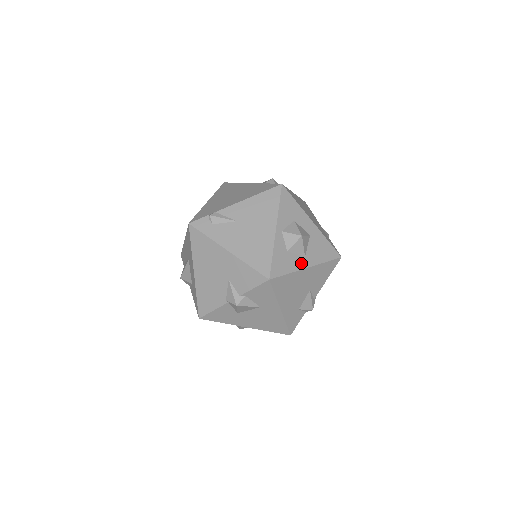
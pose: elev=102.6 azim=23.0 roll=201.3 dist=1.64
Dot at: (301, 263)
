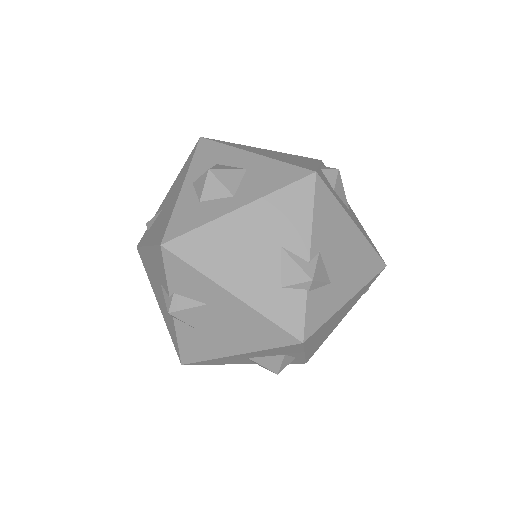
Dot at: (225, 207)
